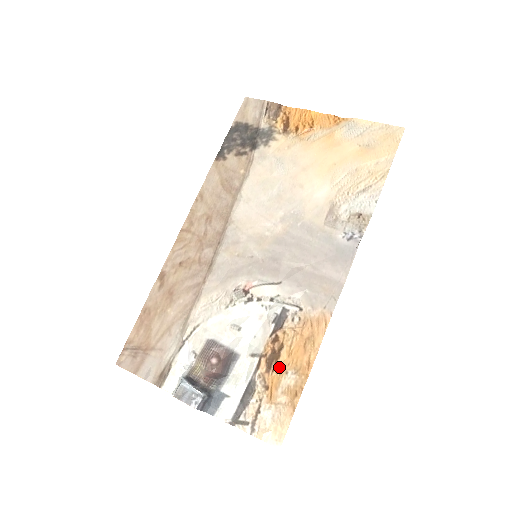
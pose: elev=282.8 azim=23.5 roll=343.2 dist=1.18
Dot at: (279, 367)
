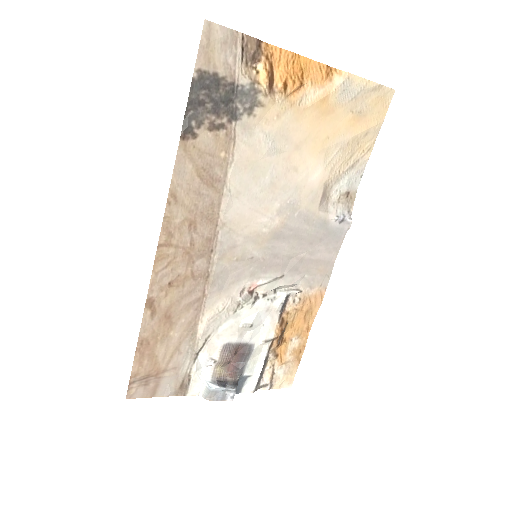
Dot at: (285, 338)
